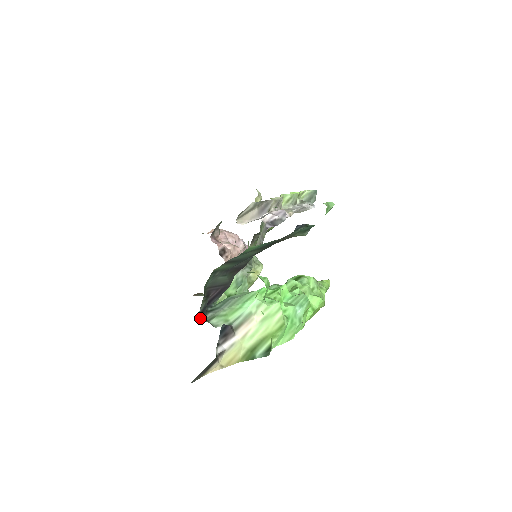
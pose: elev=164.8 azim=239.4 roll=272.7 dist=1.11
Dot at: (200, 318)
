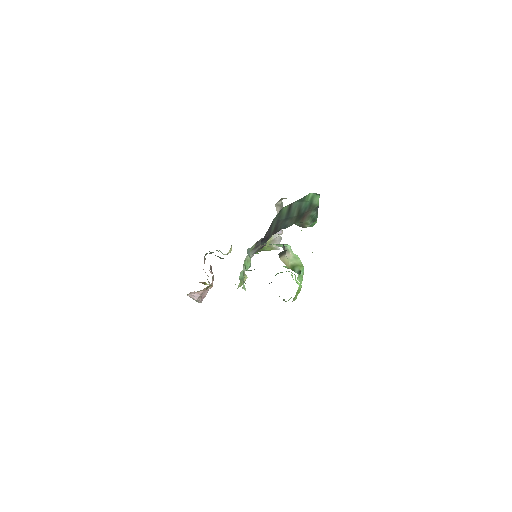
Dot at: occluded
